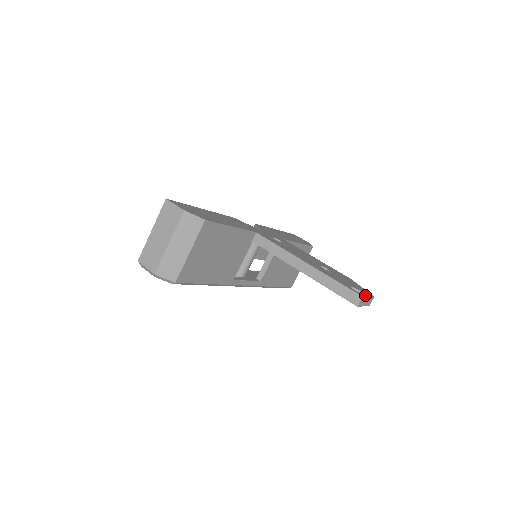
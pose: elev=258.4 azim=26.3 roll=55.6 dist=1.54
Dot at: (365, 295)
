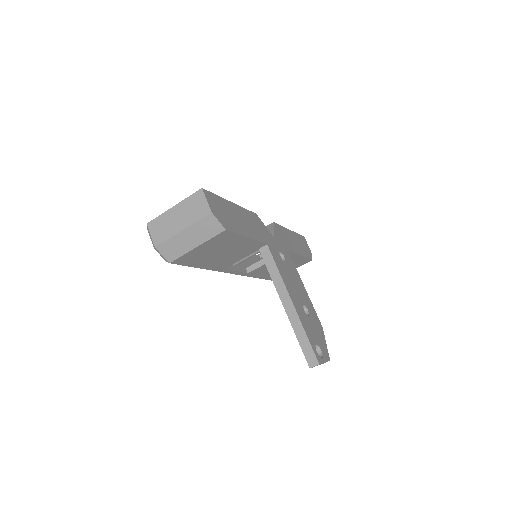
Dot at: (323, 360)
